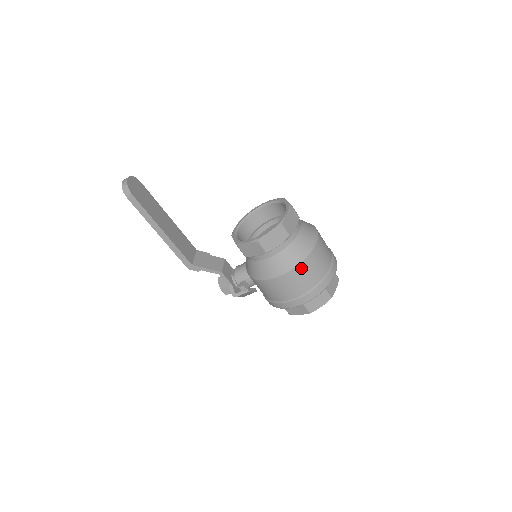
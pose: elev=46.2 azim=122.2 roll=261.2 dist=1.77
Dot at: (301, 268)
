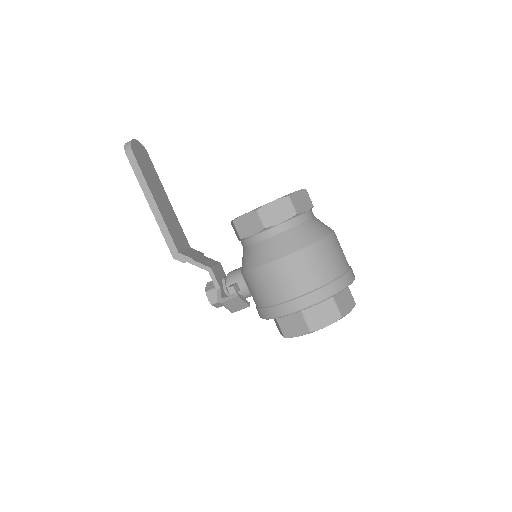
Dot at: (305, 255)
